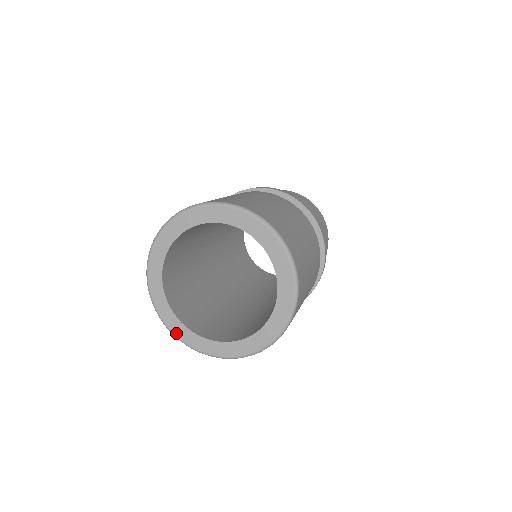
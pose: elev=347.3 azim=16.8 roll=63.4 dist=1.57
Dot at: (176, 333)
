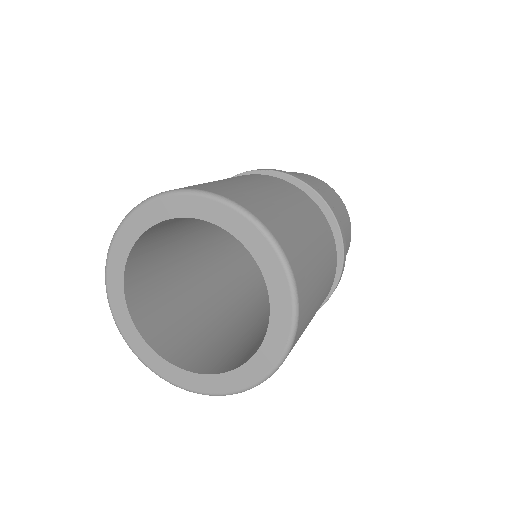
Dot at: (180, 384)
